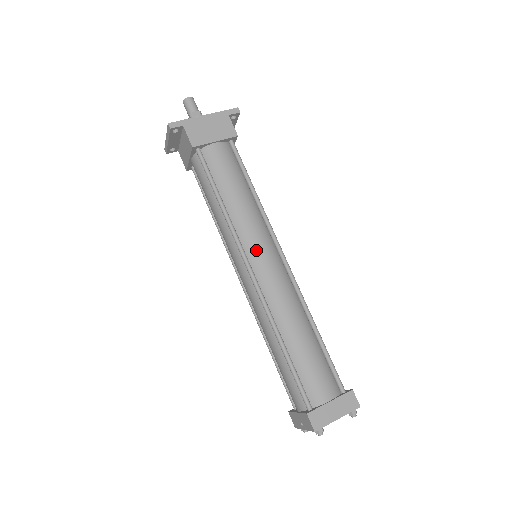
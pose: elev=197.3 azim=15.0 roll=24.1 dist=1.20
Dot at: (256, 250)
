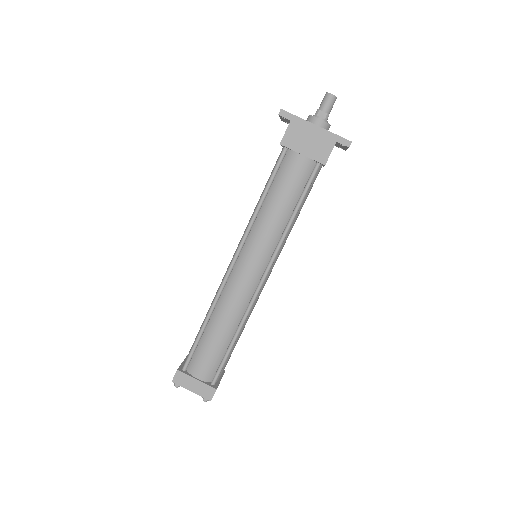
Dot at: (249, 256)
